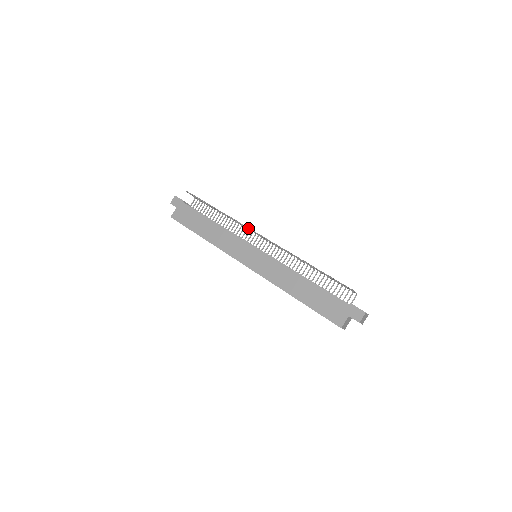
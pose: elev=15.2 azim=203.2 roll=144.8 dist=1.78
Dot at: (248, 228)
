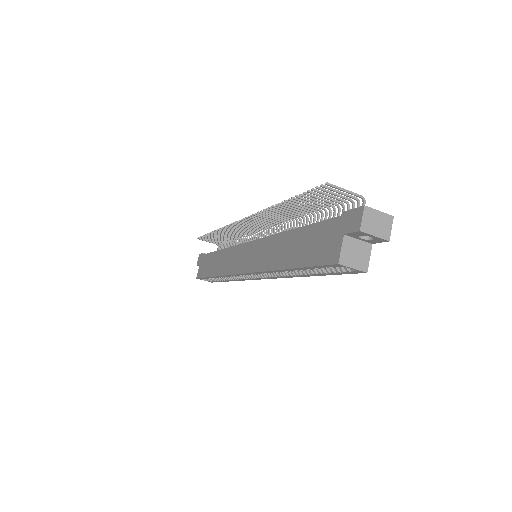
Dot at: (232, 224)
